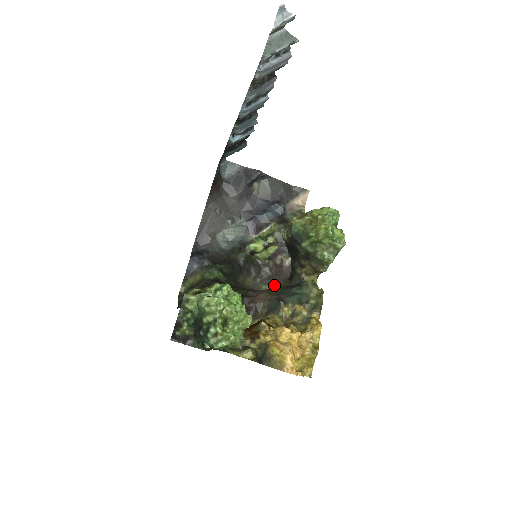
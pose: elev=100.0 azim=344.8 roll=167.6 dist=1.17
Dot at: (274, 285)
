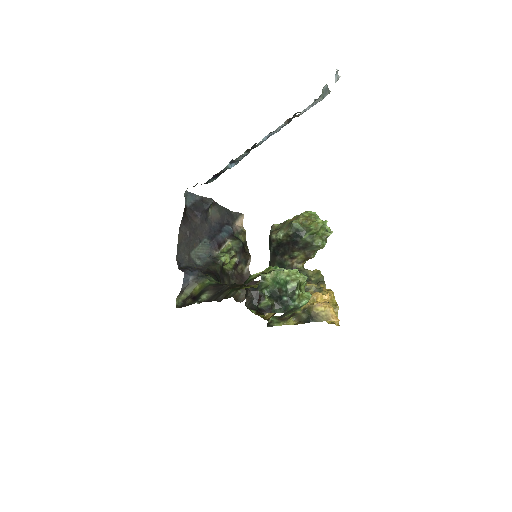
Dot at: occluded
